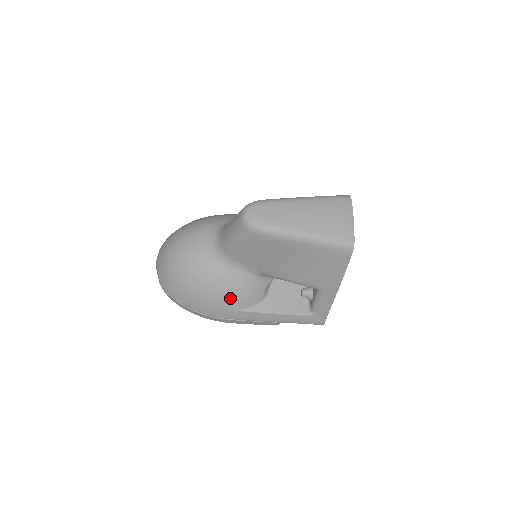
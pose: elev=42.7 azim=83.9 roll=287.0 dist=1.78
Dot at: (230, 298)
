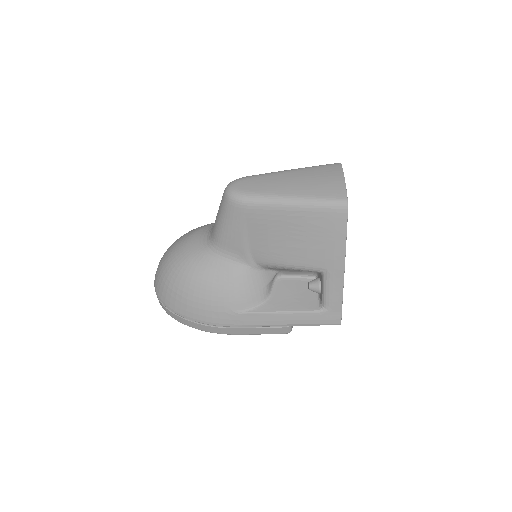
Dot at: (228, 297)
